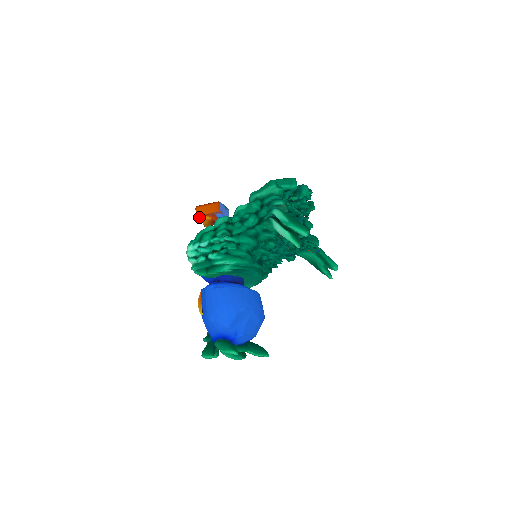
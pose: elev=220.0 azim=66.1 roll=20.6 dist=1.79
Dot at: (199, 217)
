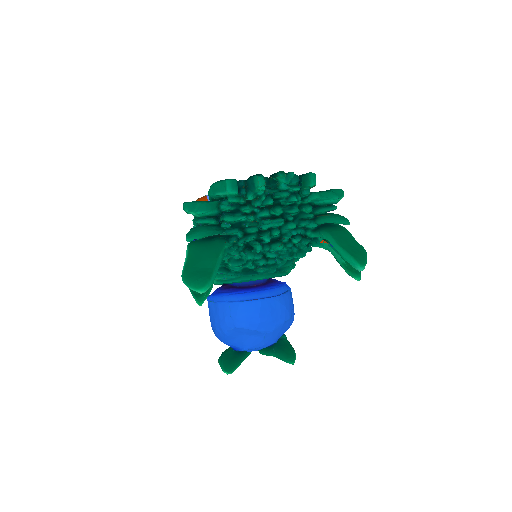
Dot at: occluded
